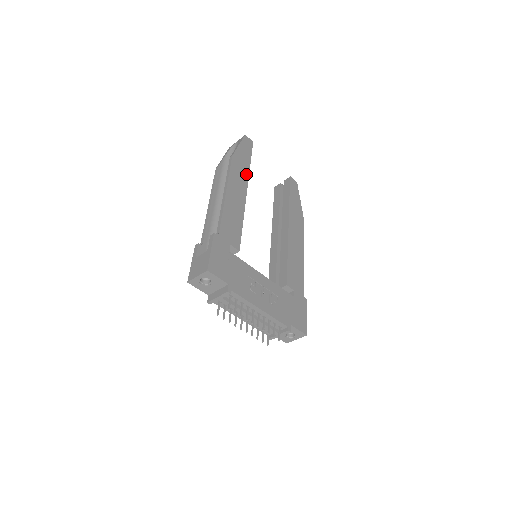
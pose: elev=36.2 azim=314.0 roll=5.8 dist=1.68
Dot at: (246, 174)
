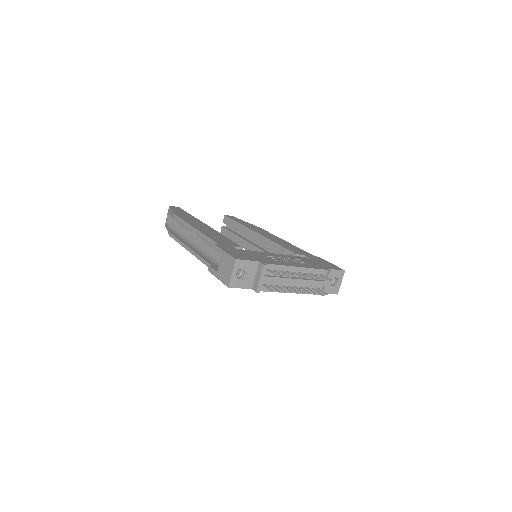
Dot at: (195, 219)
